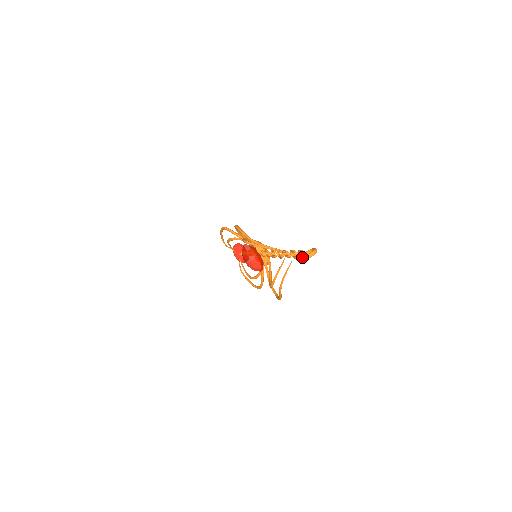
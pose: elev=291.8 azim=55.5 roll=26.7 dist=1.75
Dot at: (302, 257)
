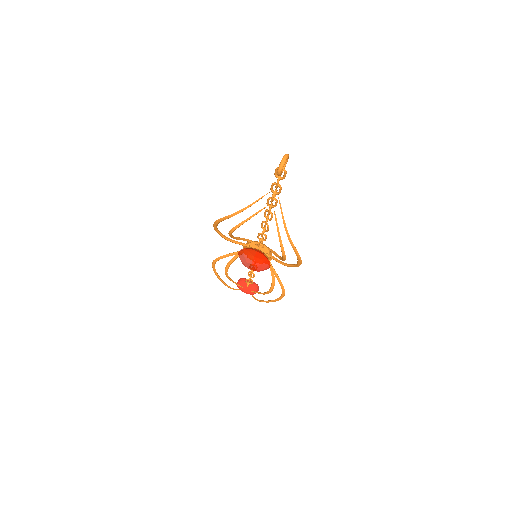
Dot at: occluded
